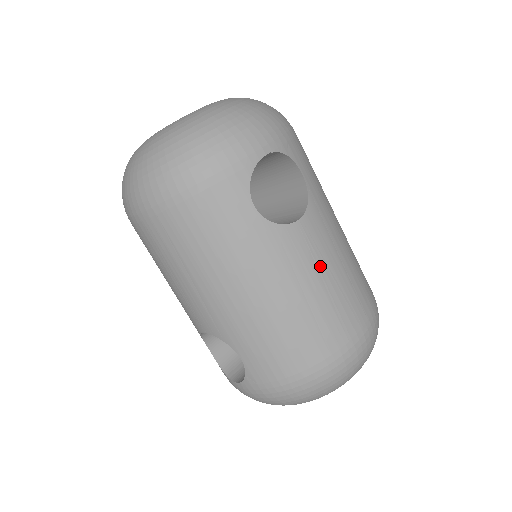
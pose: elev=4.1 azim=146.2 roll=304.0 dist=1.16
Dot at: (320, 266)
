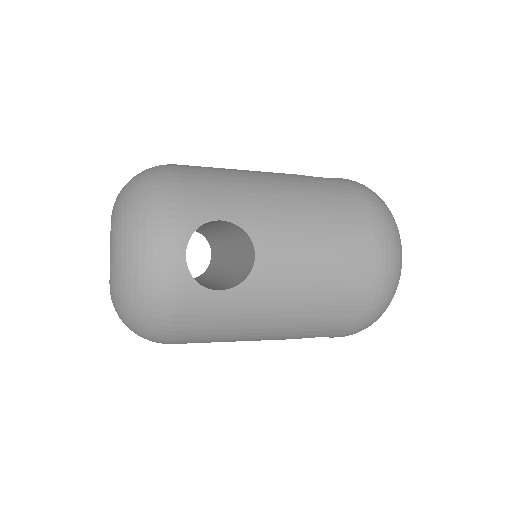
Dot at: (303, 259)
